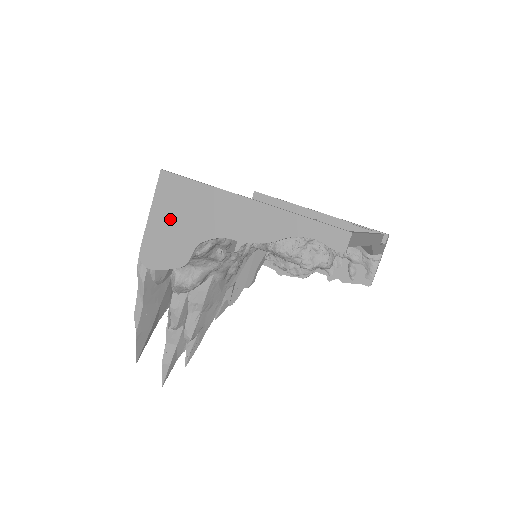
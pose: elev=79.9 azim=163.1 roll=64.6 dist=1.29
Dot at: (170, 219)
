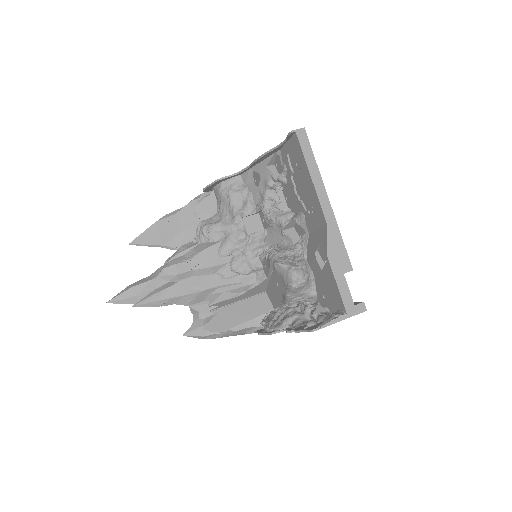
Dot at: occluded
